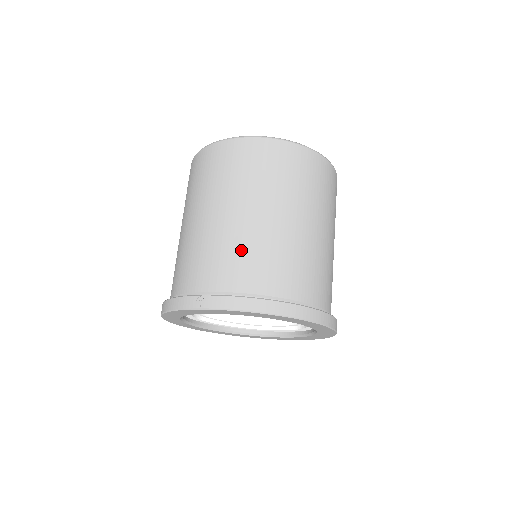
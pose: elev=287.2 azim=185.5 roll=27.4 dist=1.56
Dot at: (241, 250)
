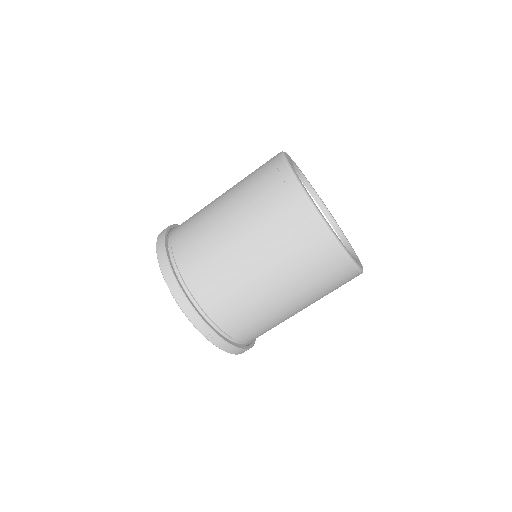
Dot at: (262, 321)
